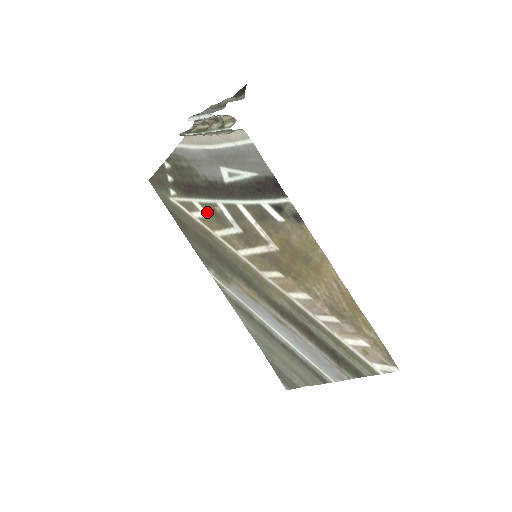
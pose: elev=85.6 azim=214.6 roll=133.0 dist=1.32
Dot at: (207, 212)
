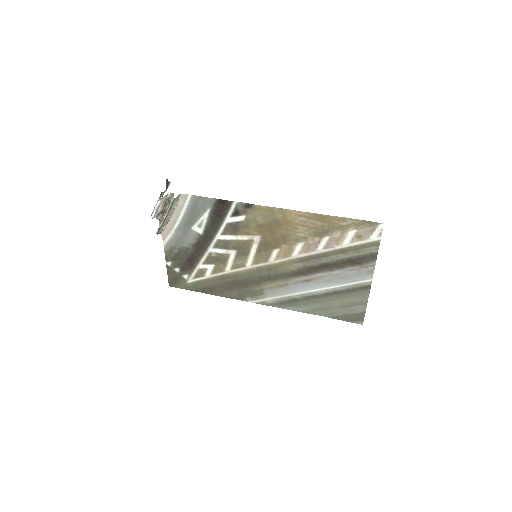
Dot at: (211, 264)
